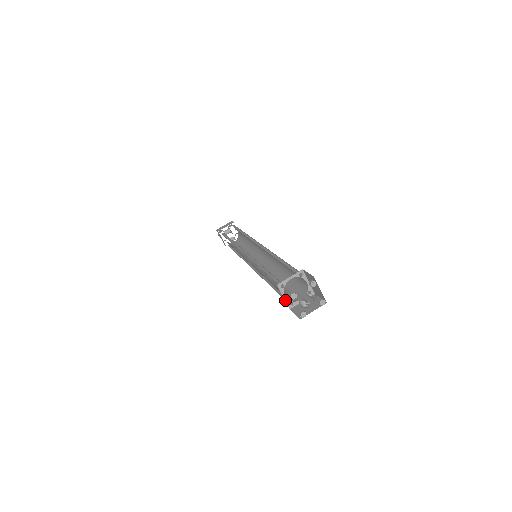
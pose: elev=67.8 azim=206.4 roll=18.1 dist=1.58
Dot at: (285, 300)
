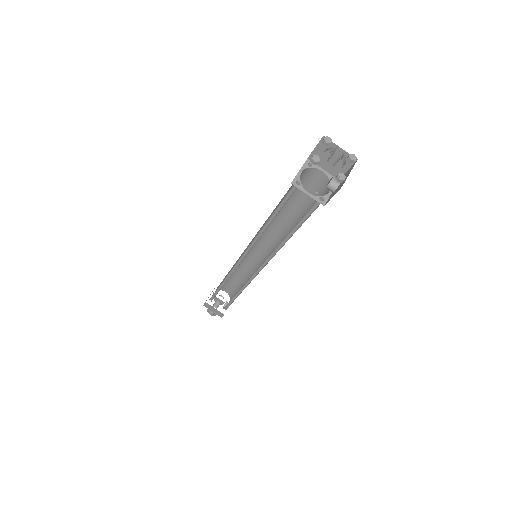
Dot at: occluded
